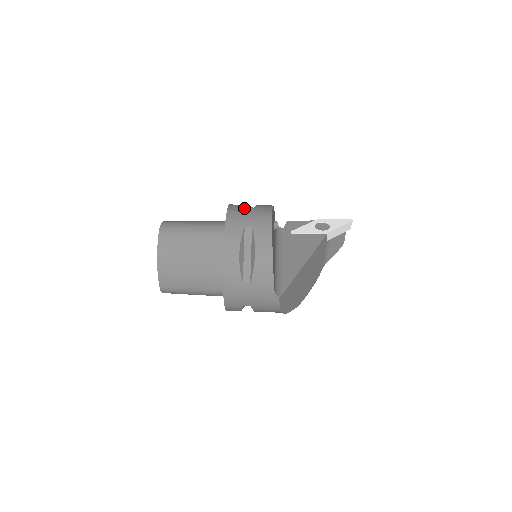
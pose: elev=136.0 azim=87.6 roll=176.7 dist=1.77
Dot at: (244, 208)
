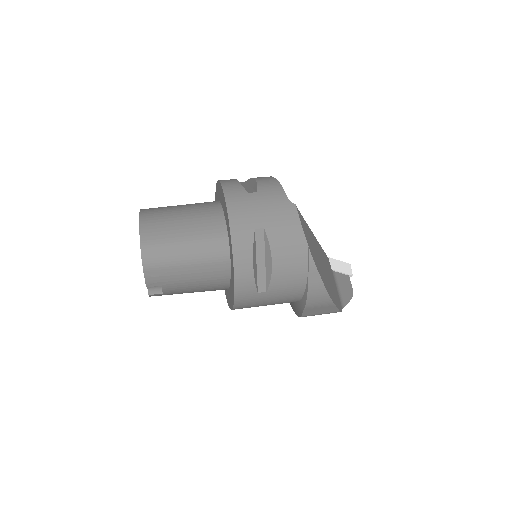
Dot at: occluded
